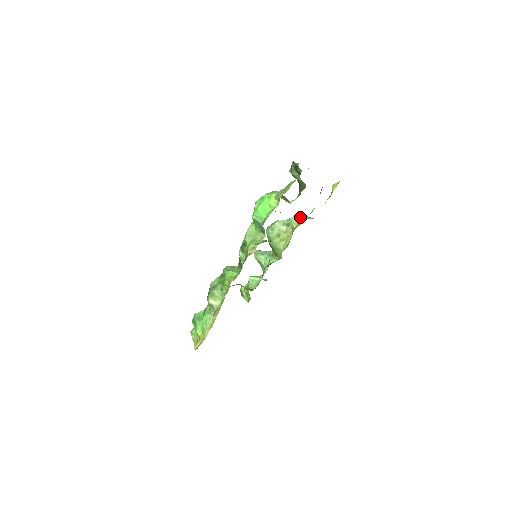
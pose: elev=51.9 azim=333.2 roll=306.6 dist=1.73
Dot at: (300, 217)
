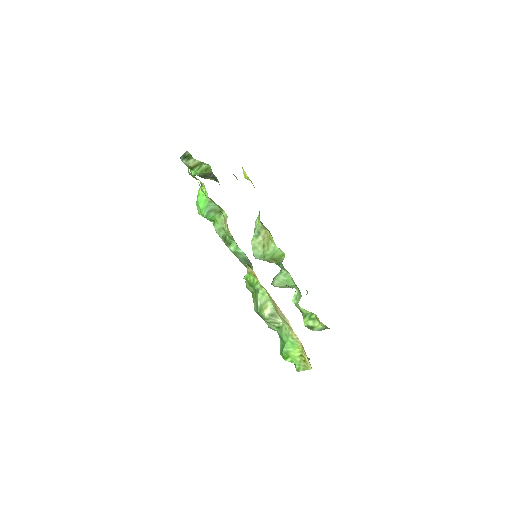
Dot at: (257, 218)
